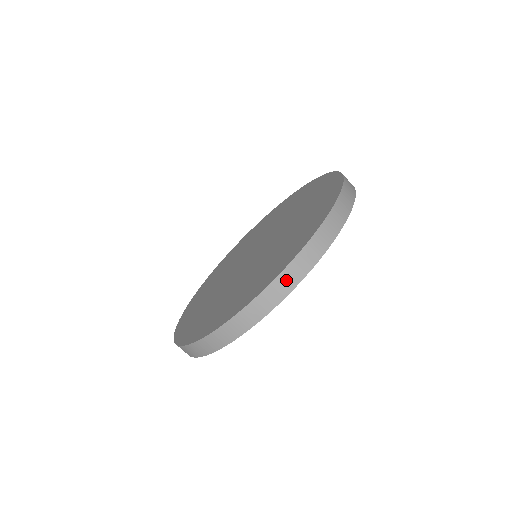
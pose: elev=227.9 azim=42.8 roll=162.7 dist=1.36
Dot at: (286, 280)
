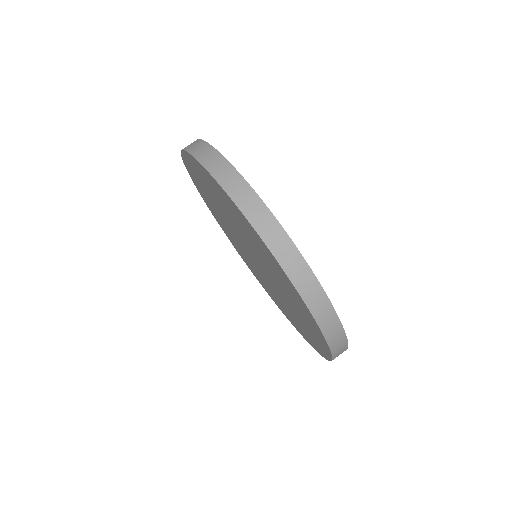
Dot at: occluded
